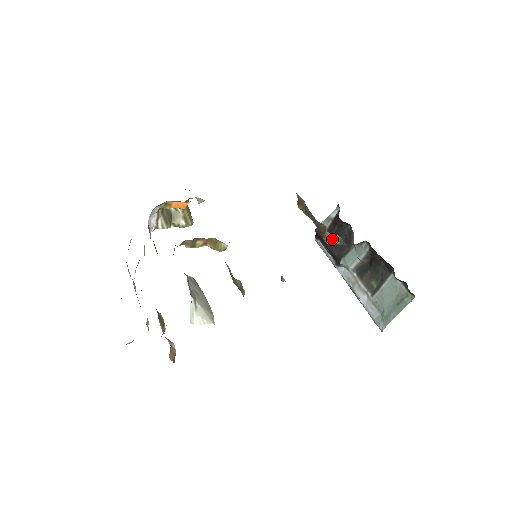
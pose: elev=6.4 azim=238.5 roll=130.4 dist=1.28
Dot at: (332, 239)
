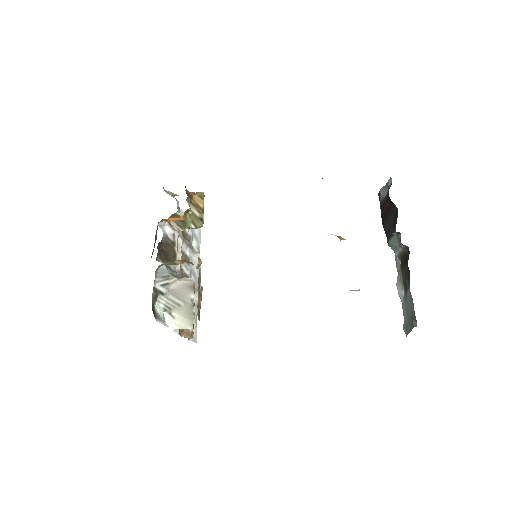
Dot at: (340, 238)
